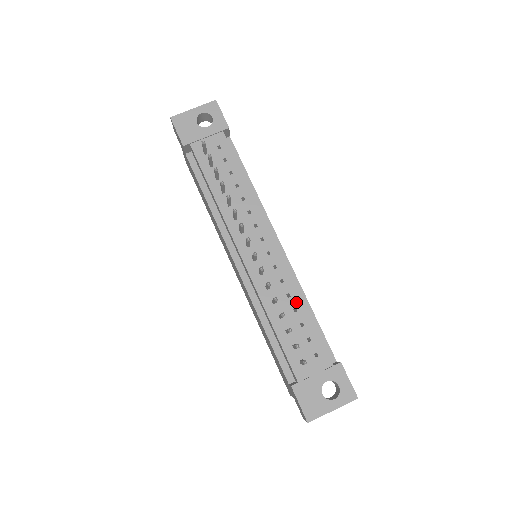
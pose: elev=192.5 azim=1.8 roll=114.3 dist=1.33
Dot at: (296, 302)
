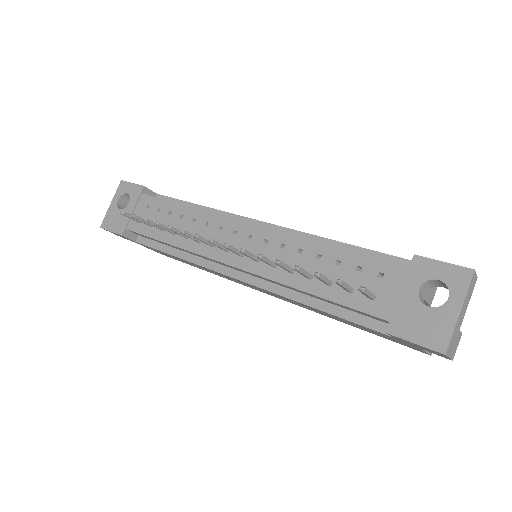
Dot at: (312, 249)
